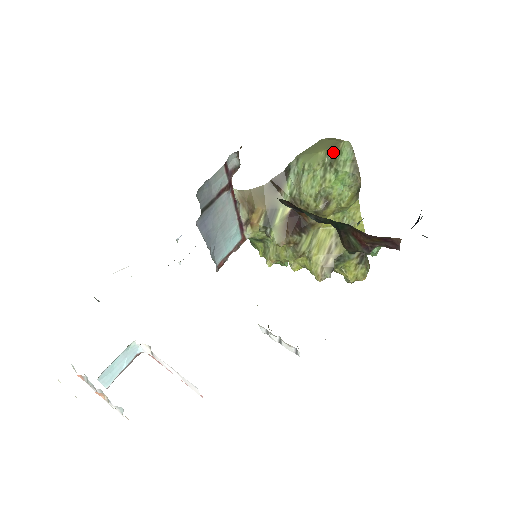
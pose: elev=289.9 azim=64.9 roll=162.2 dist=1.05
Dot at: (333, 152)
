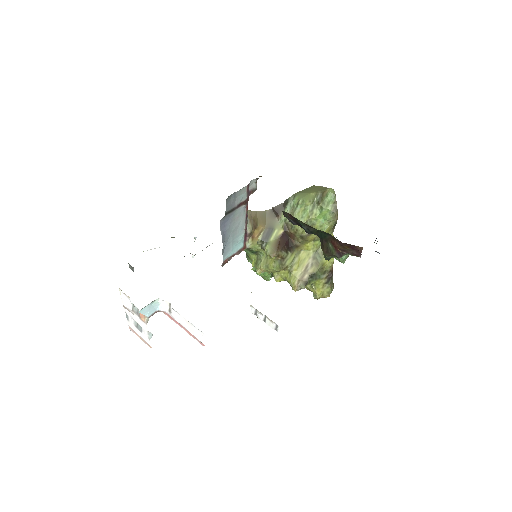
Dot at: (321, 194)
